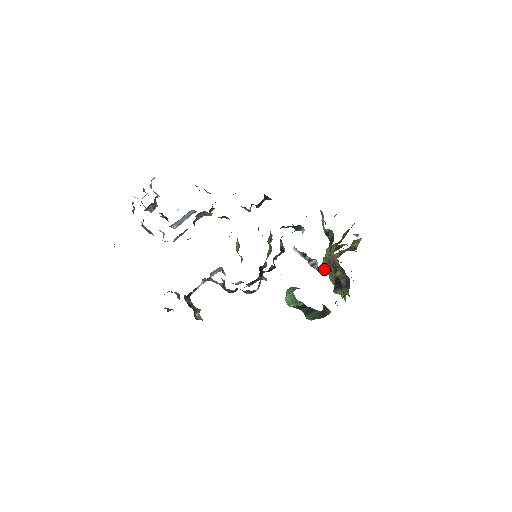
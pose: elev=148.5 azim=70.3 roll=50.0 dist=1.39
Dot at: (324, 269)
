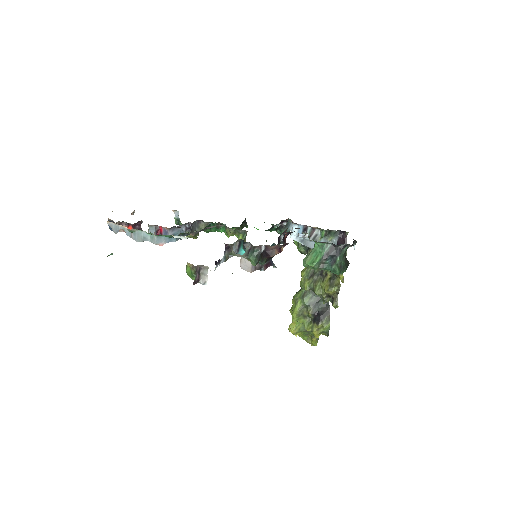
Dot at: (297, 313)
